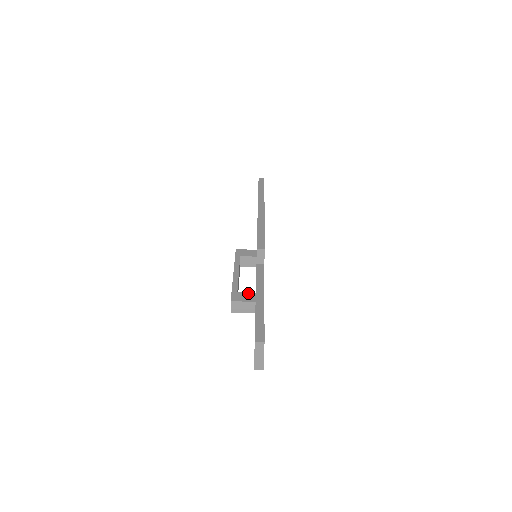
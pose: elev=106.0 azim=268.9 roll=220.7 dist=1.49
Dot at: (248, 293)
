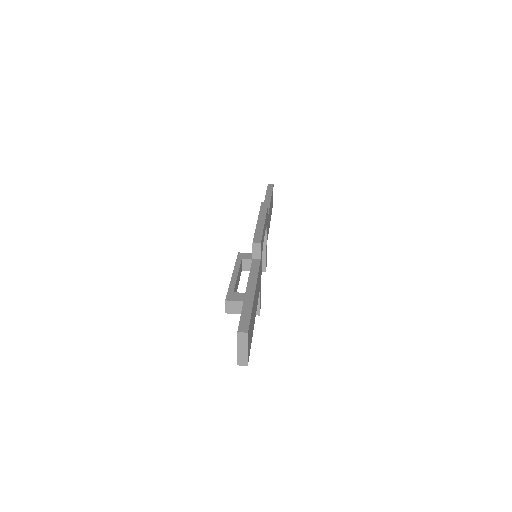
Dot at: occluded
